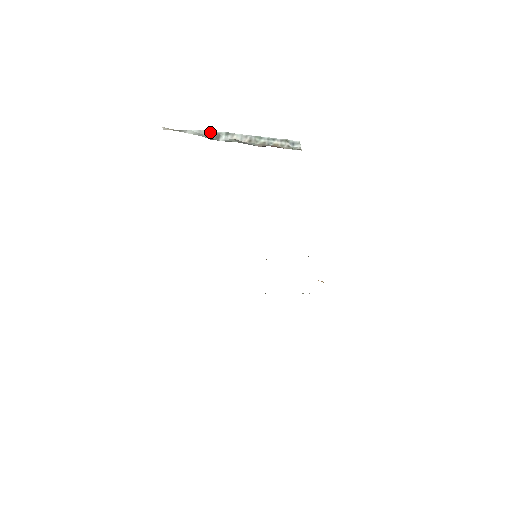
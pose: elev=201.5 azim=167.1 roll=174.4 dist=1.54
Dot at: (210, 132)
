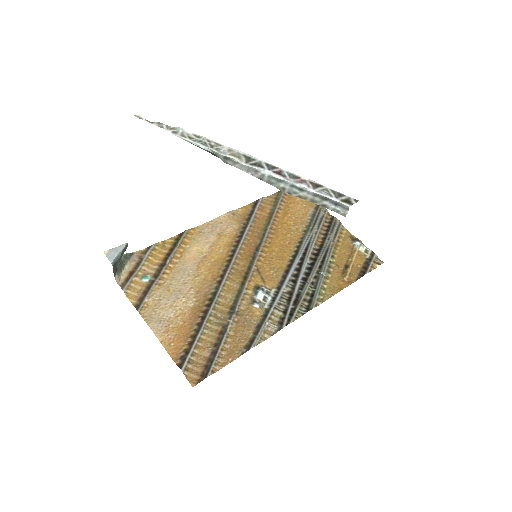
Dot at: (200, 147)
